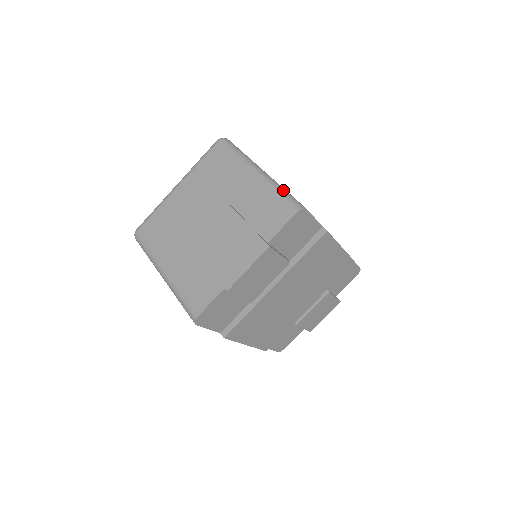
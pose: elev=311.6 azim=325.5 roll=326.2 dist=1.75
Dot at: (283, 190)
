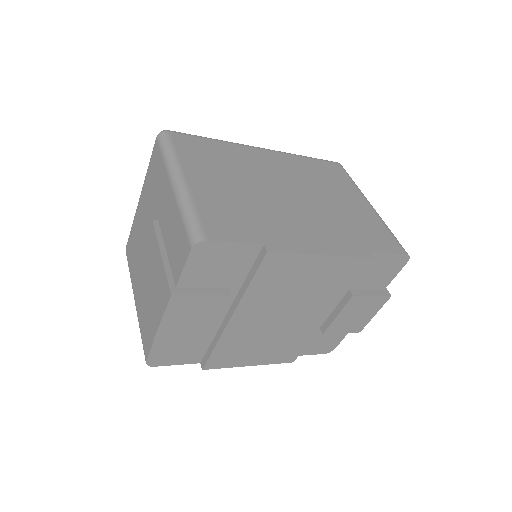
Dot at: (189, 211)
